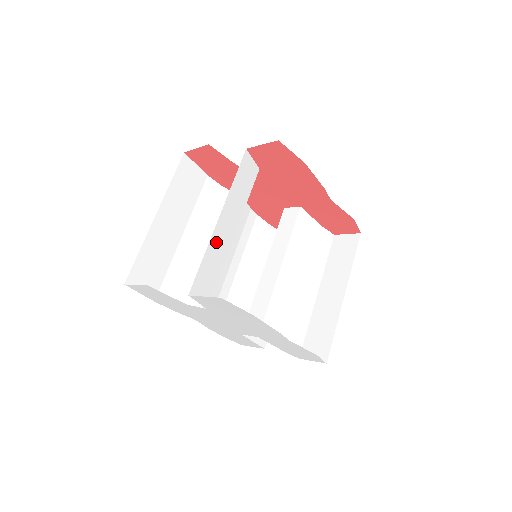
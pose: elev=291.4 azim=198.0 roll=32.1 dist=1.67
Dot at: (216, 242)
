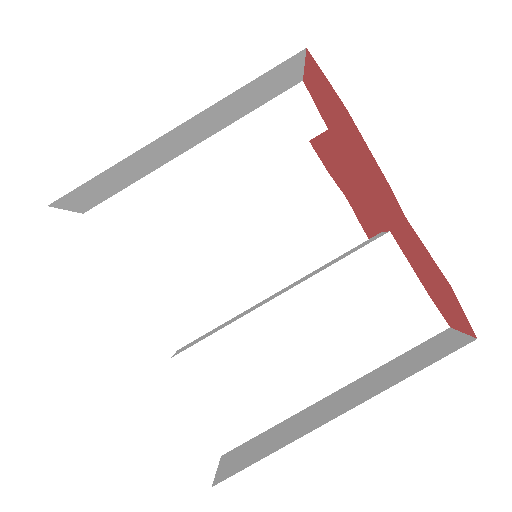
Dot at: (171, 180)
